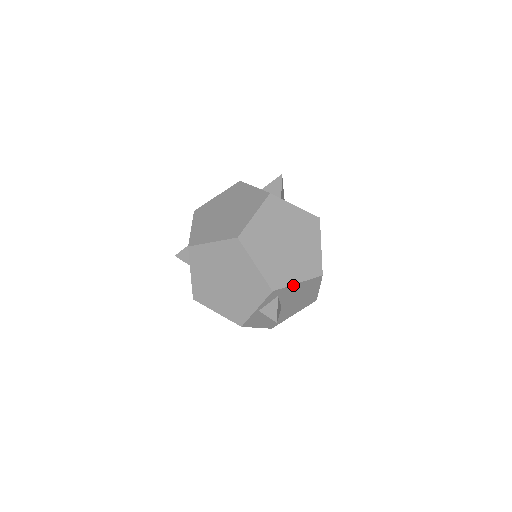
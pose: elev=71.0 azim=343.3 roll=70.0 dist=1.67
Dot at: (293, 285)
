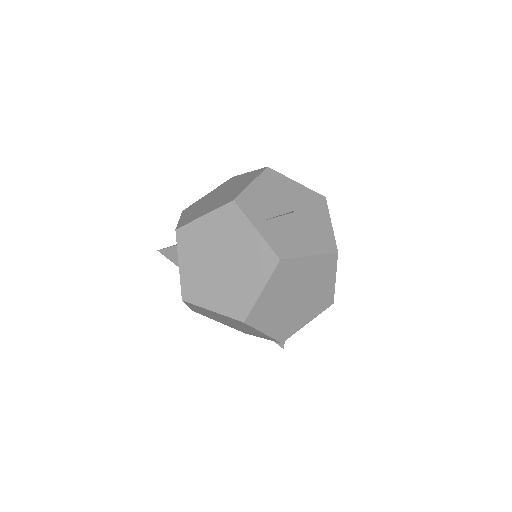
Dot at: (302, 326)
